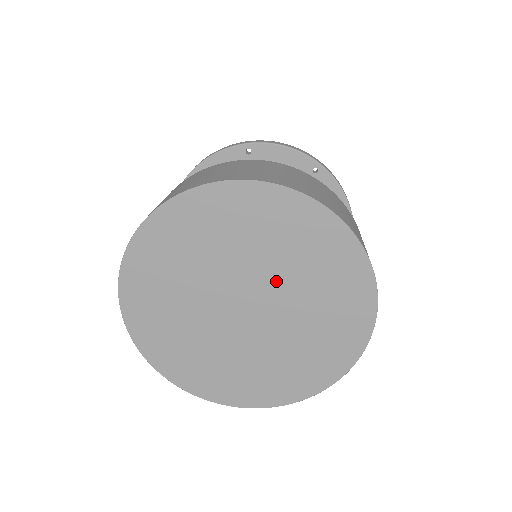
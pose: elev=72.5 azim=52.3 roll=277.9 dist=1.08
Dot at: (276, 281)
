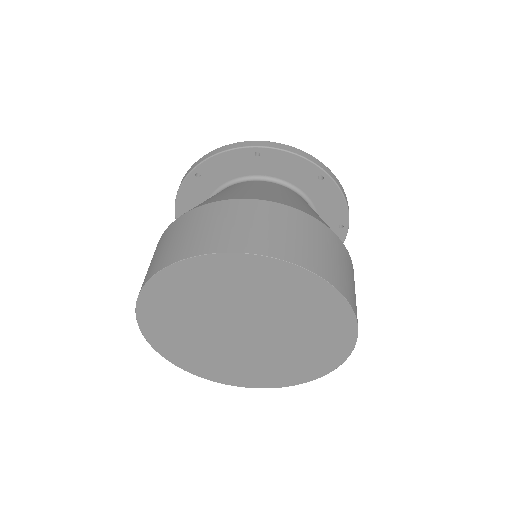
Dot at: (282, 337)
